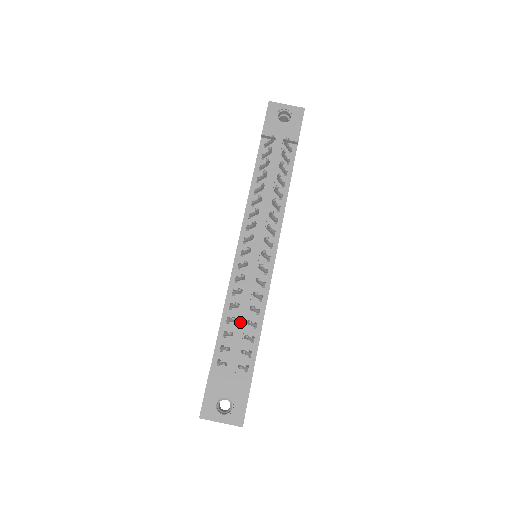
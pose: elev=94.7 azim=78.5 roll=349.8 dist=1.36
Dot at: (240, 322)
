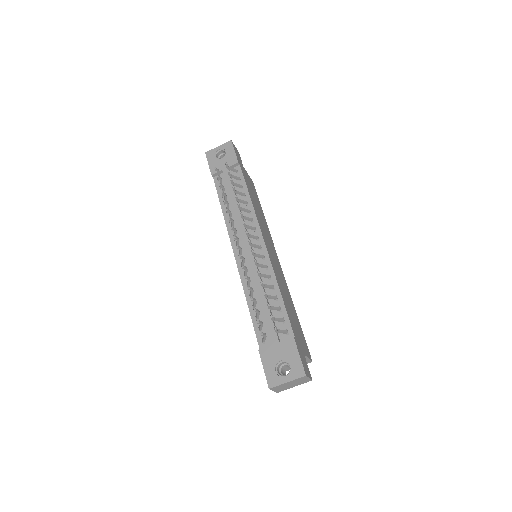
Dot at: (262, 302)
